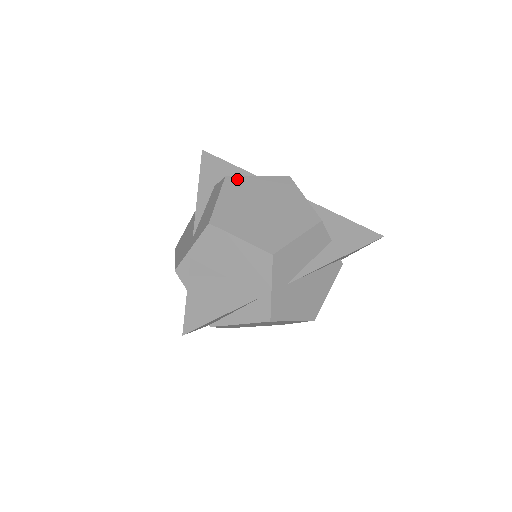
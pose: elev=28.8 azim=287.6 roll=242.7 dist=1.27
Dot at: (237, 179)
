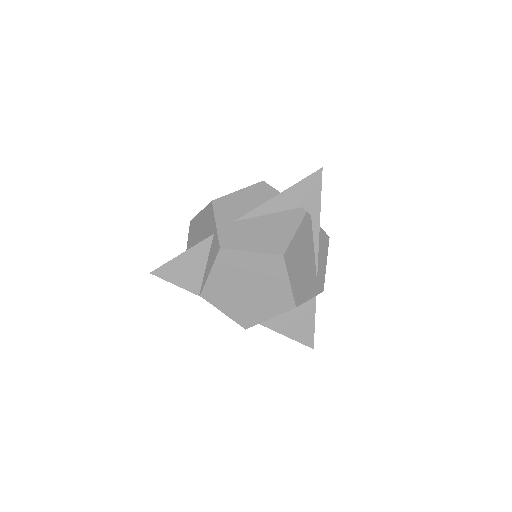
Dot at: occluded
